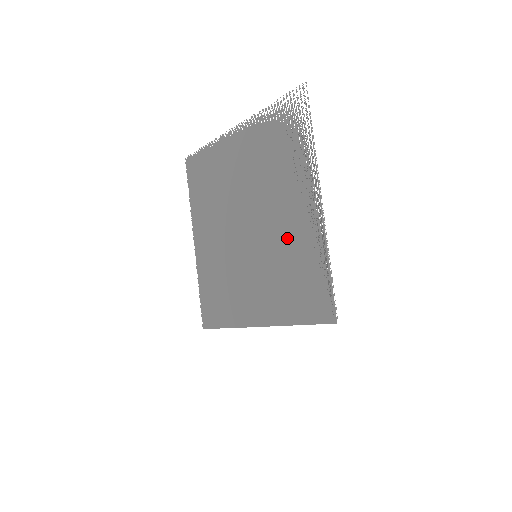
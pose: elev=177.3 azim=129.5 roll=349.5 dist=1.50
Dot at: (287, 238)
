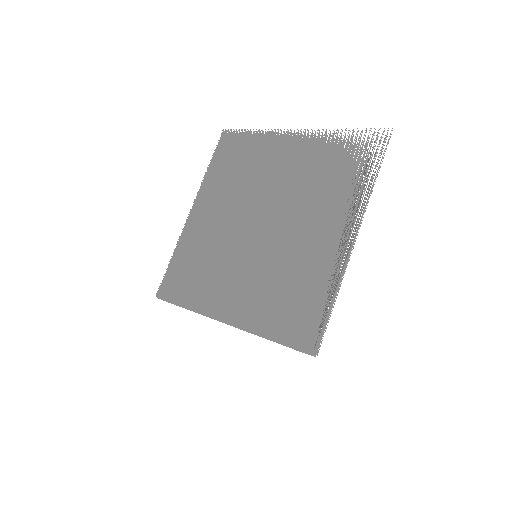
Dot at: (300, 255)
